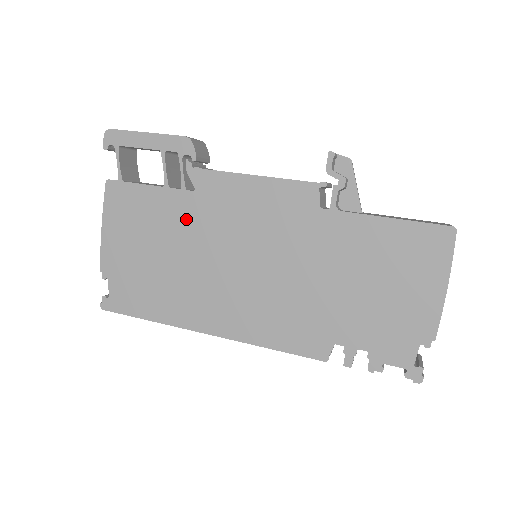
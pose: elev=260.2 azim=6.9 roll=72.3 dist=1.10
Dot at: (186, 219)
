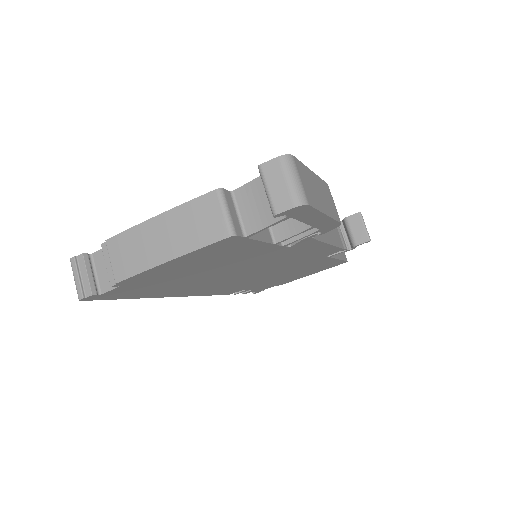
Dot at: (256, 259)
